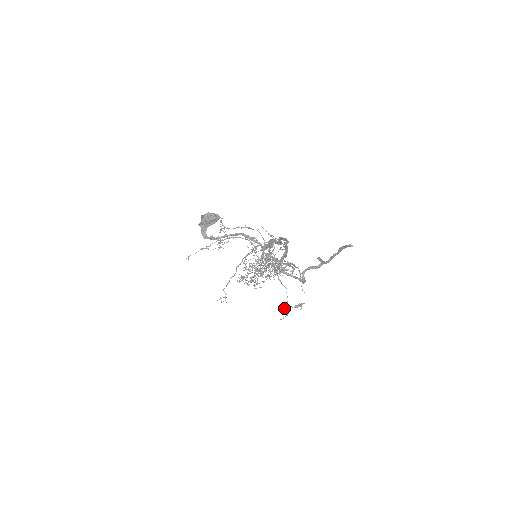
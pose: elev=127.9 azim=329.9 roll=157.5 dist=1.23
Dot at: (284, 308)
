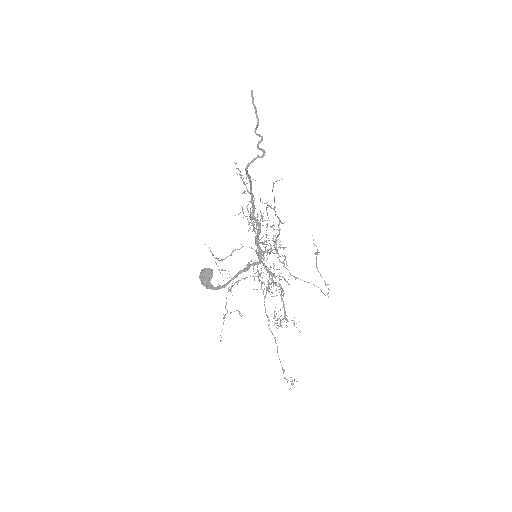
Dot at: occluded
